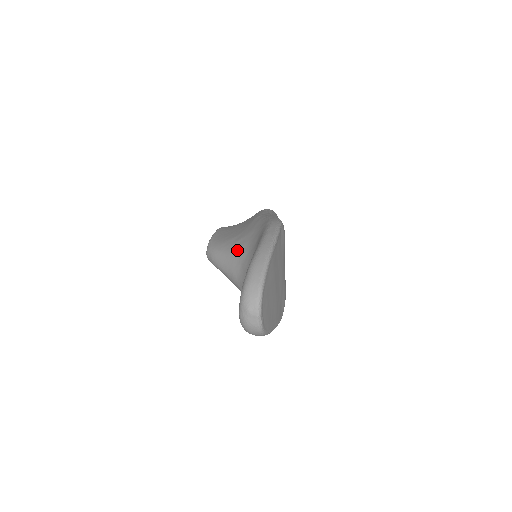
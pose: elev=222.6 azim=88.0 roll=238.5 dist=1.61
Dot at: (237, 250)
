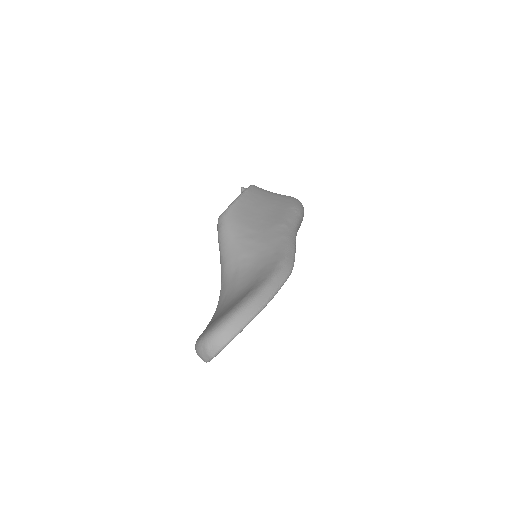
Dot at: (243, 251)
